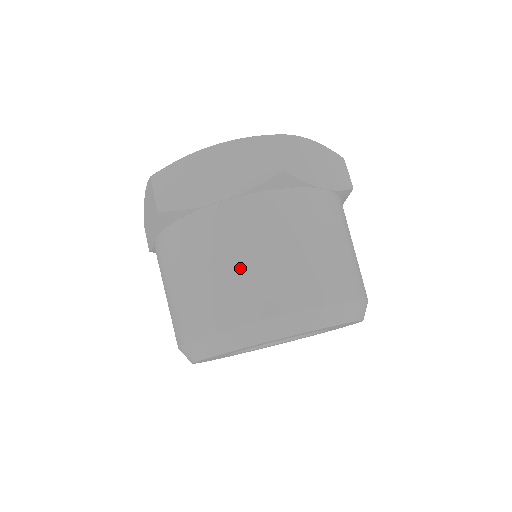
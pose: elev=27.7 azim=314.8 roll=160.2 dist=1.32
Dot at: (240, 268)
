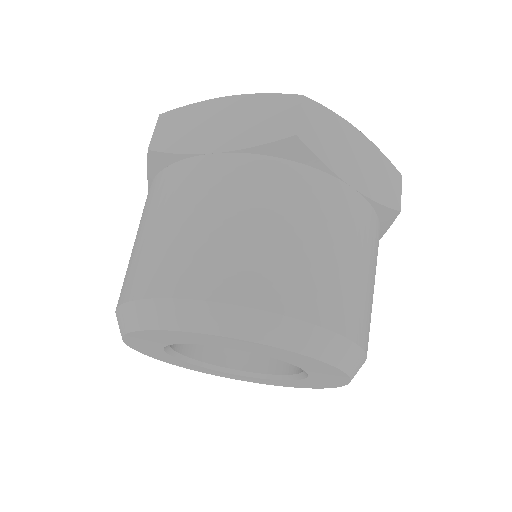
Dot at: (344, 265)
